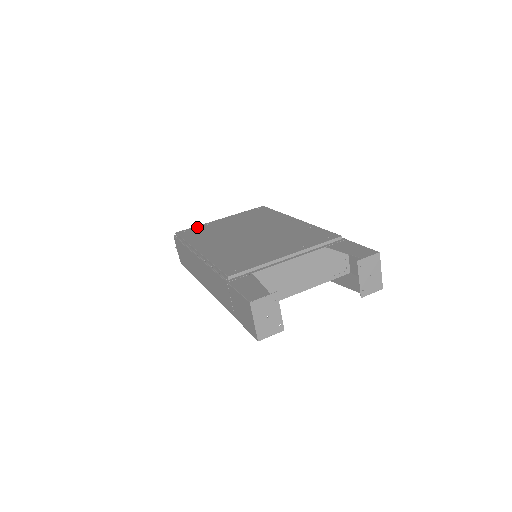
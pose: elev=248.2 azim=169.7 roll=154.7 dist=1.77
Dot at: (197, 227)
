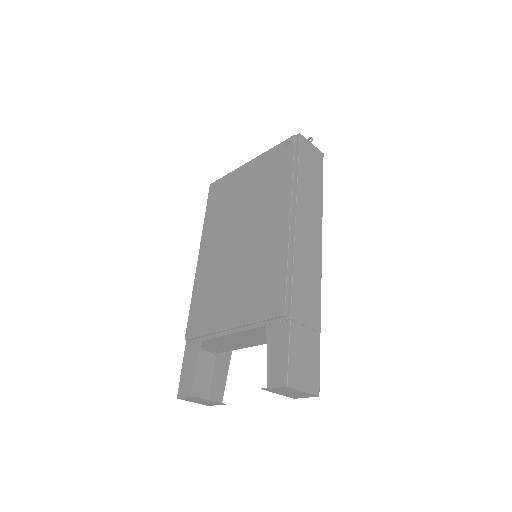
Dot at: (225, 179)
